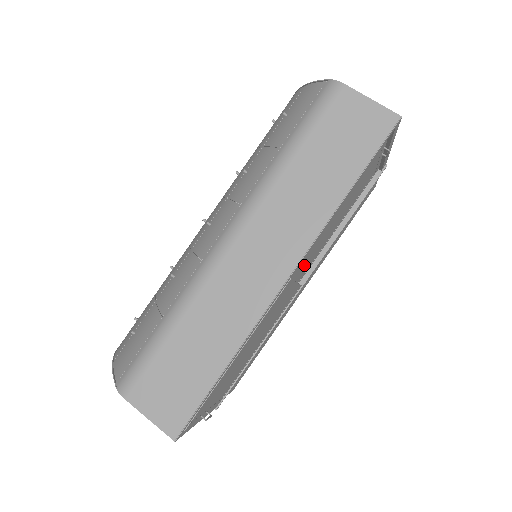
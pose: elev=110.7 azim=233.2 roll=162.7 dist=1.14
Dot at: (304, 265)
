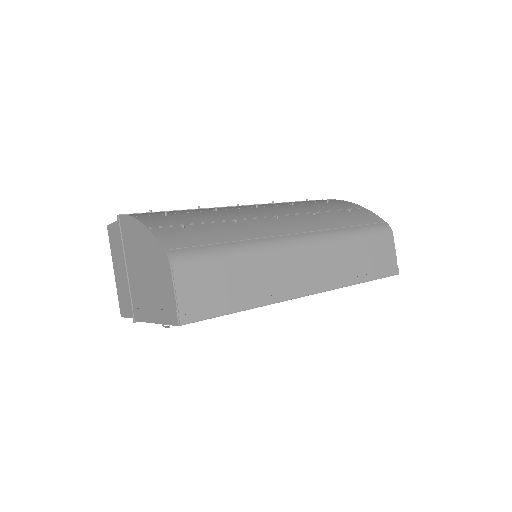
Dot at: occluded
